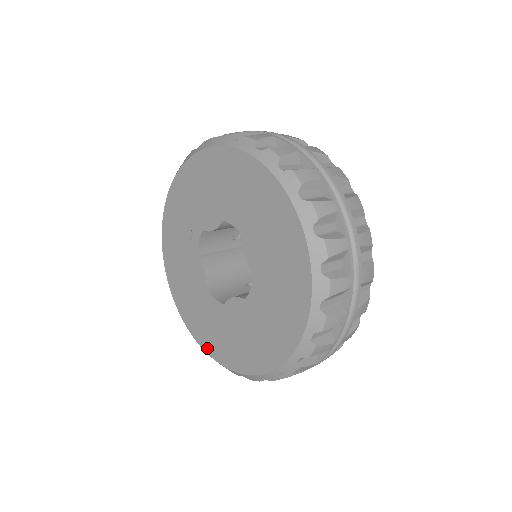
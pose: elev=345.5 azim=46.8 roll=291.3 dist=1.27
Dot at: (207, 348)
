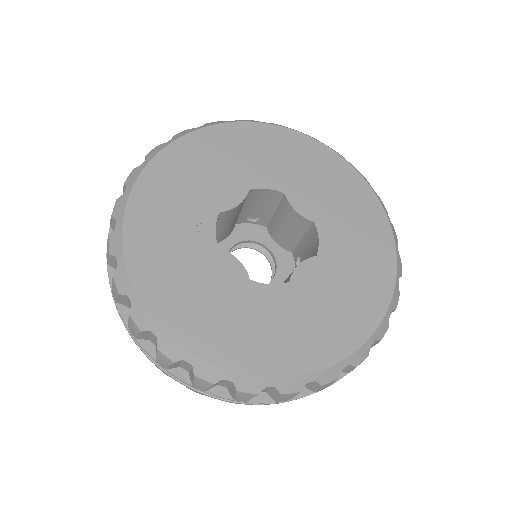
Dot at: (284, 368)
